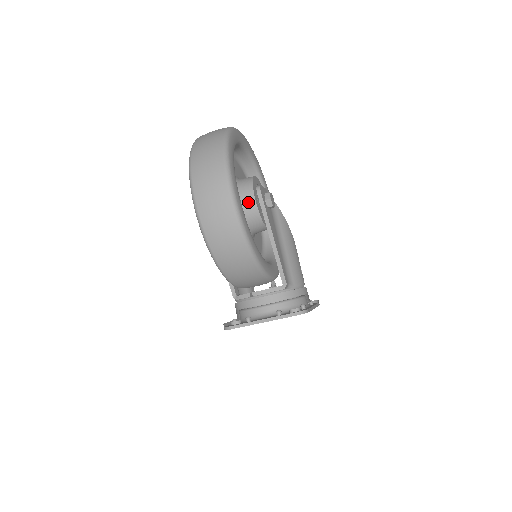
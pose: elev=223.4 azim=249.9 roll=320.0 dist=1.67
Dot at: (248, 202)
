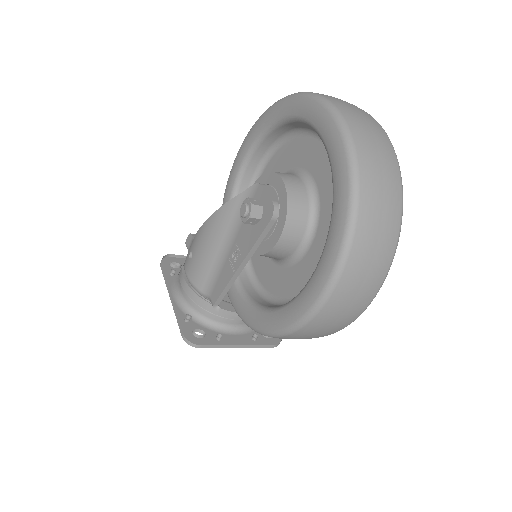
Dot at: occluded
